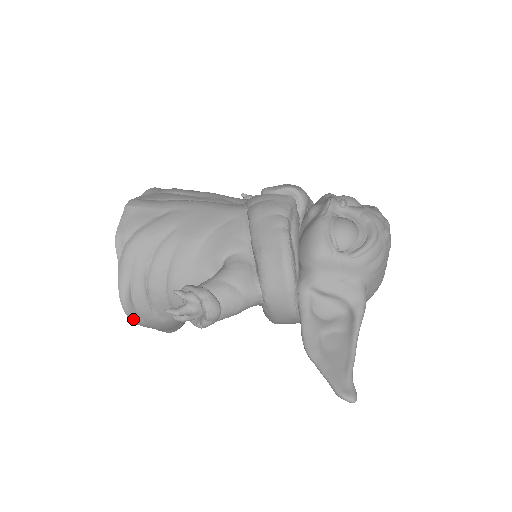
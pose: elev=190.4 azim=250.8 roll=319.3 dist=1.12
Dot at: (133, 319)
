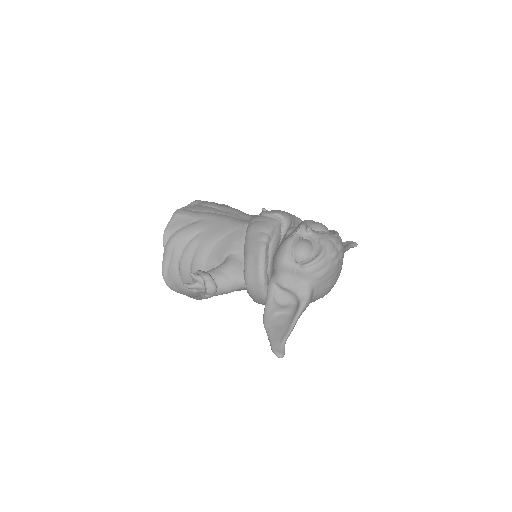
Dot at: (170, 287)
